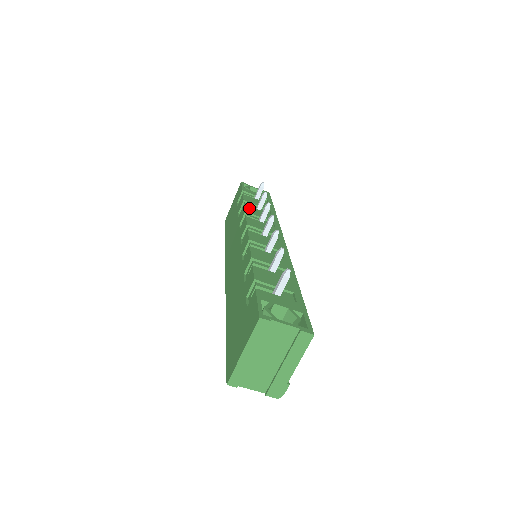
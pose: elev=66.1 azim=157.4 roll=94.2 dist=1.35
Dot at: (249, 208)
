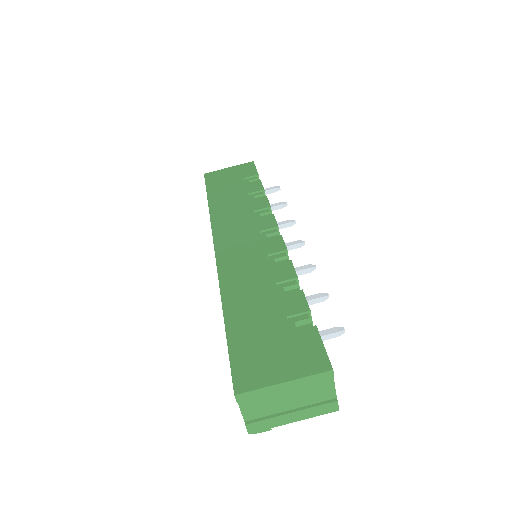
Dot at: occluded
